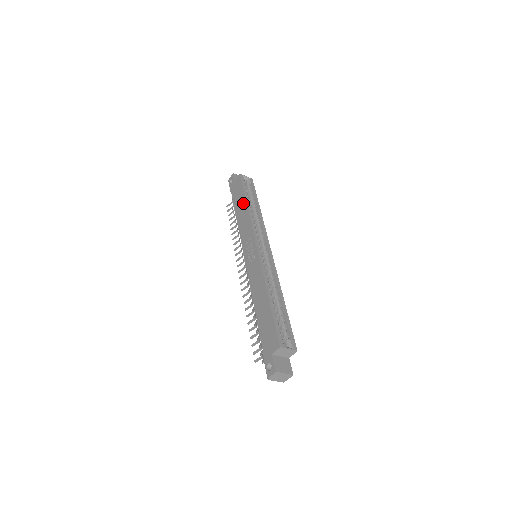
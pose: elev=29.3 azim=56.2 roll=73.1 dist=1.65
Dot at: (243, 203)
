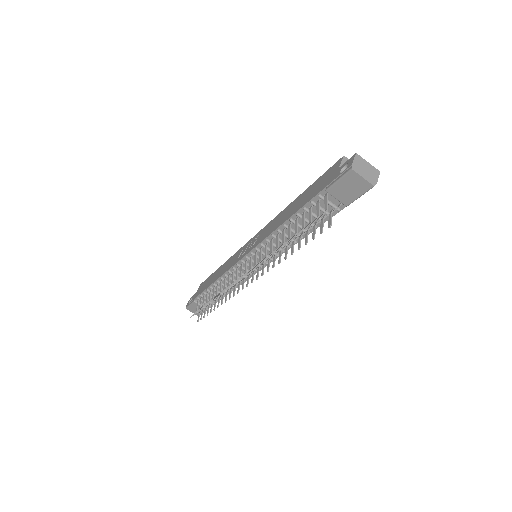
Dot at: (217, 271)
